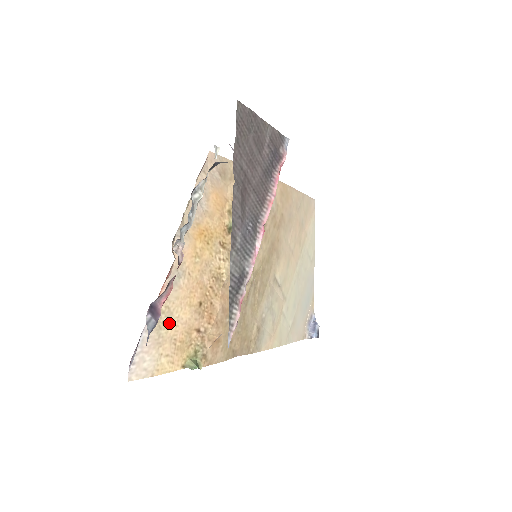
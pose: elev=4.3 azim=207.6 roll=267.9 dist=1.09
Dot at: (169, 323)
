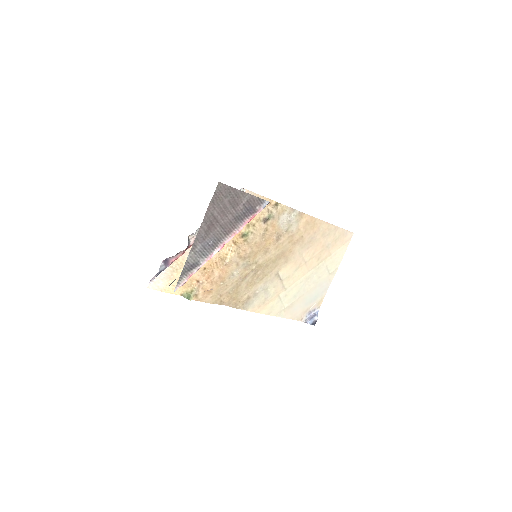
Dot at: (180, 271)
